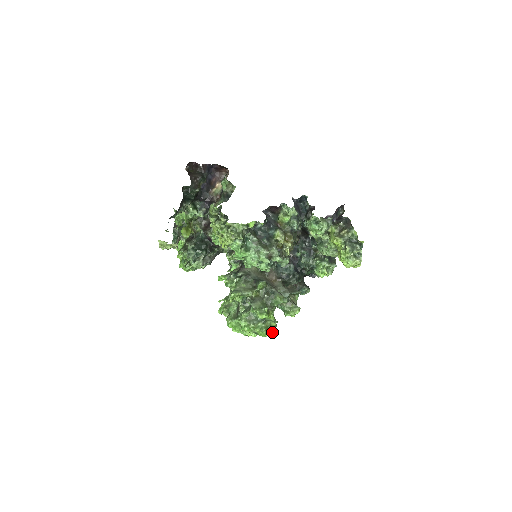
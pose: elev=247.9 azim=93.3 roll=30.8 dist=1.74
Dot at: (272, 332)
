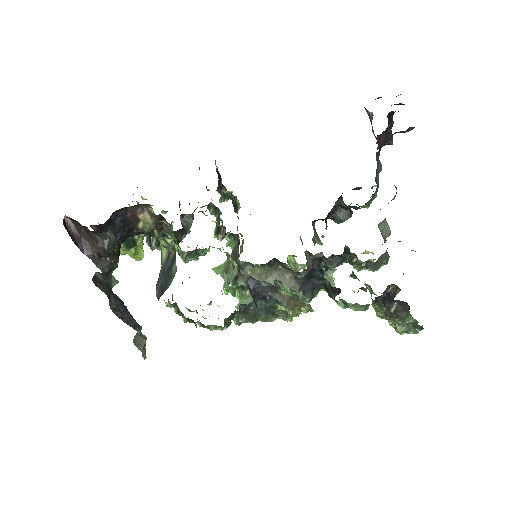
Dot at: occluded
